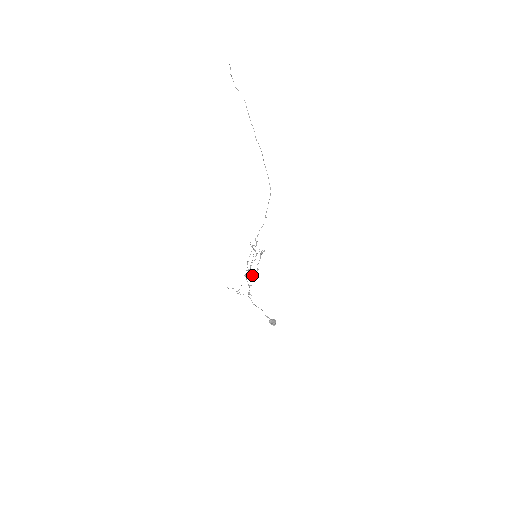
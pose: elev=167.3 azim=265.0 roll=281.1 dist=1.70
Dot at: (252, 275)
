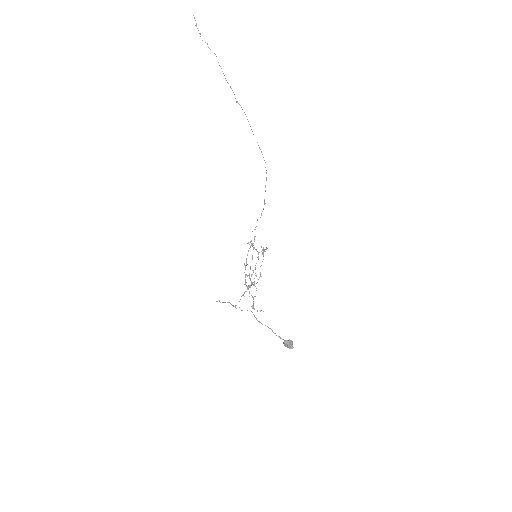
Dot at: occluded
